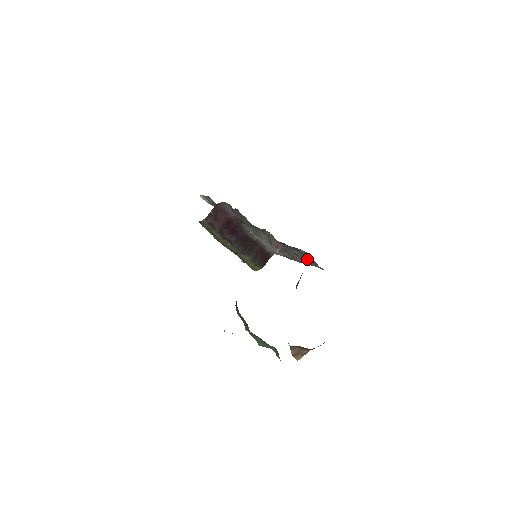
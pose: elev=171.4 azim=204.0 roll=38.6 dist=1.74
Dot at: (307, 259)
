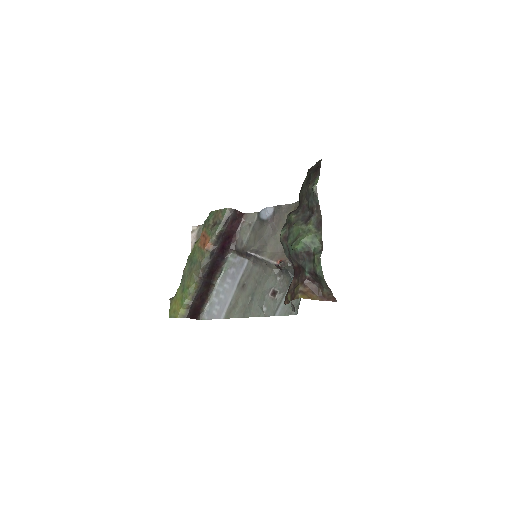
Dot at: (282, 301)
